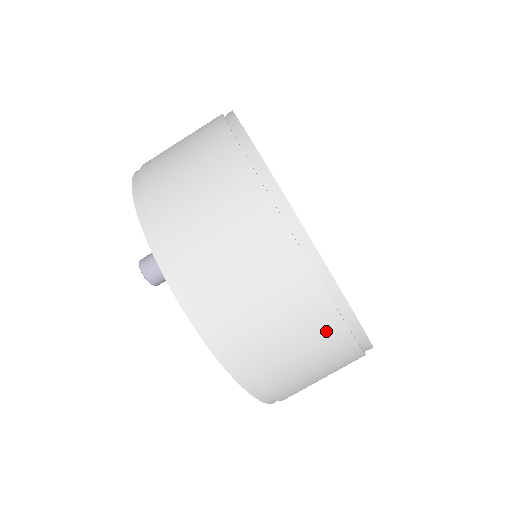
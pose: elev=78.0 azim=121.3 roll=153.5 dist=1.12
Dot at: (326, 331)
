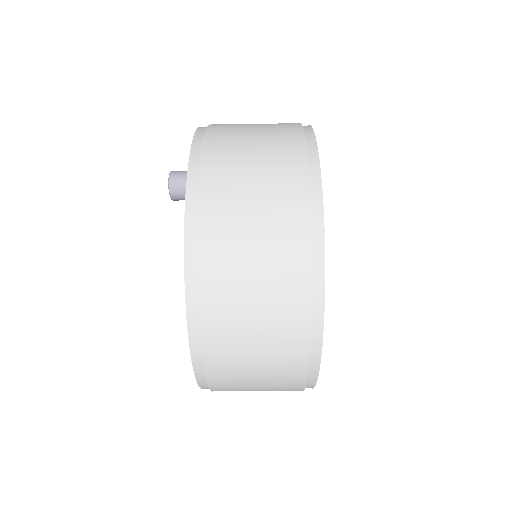
Dot at: (292, 314)
